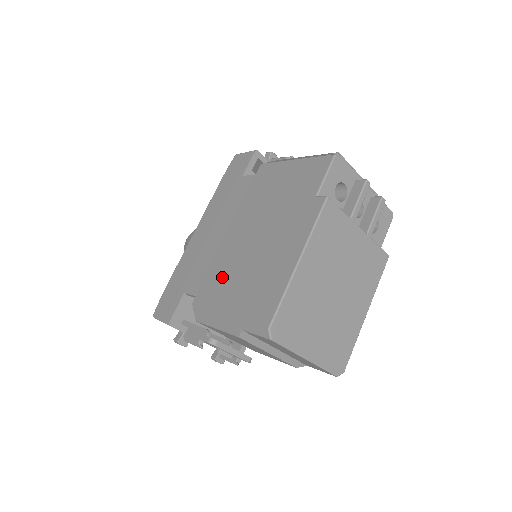
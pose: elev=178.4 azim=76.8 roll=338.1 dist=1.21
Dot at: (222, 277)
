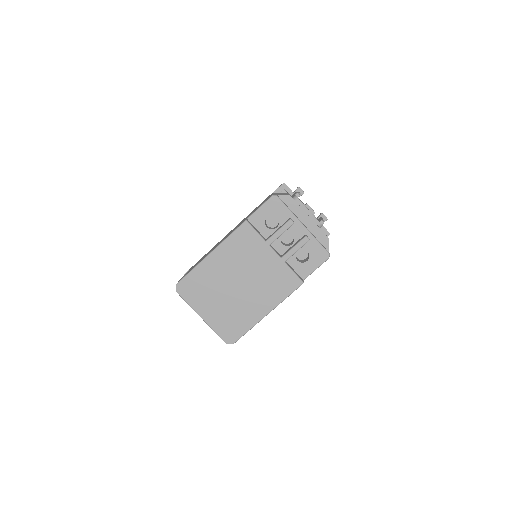
Dot at: occluded
